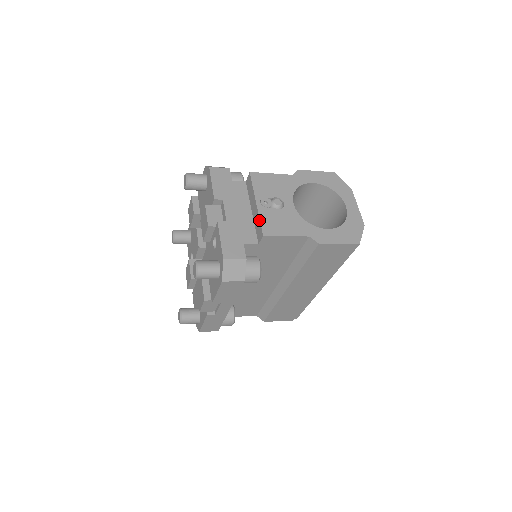
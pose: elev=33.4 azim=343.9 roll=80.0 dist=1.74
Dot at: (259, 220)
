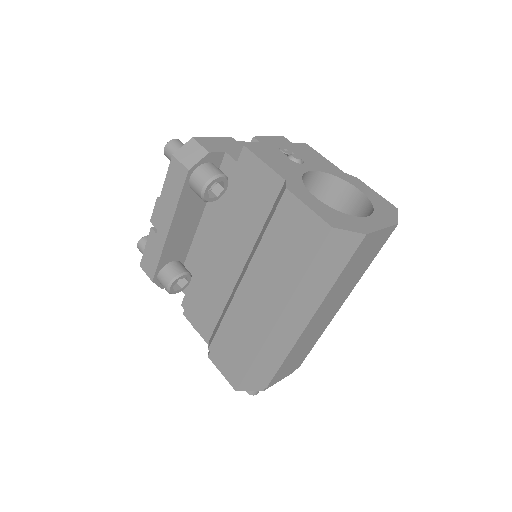
Dot at: (259, 145)
